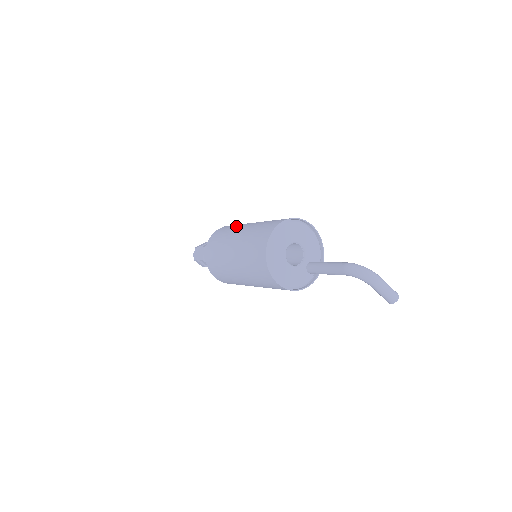
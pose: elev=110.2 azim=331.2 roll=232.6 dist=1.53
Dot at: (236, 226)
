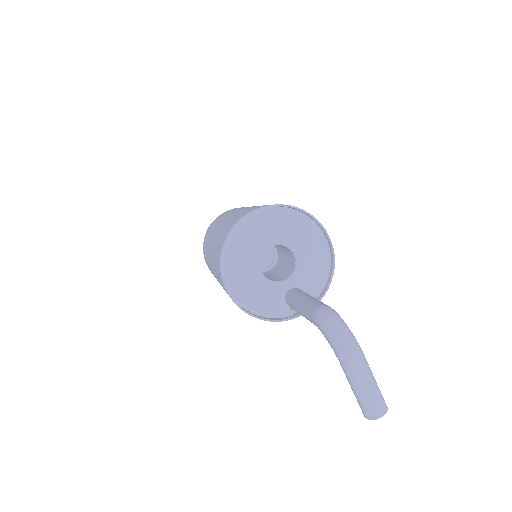
Dot at: occluded
